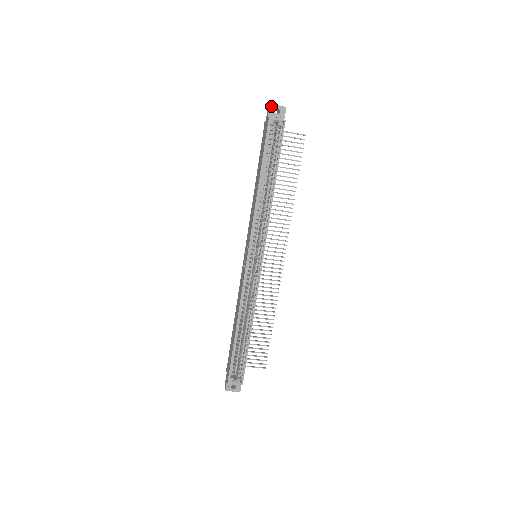
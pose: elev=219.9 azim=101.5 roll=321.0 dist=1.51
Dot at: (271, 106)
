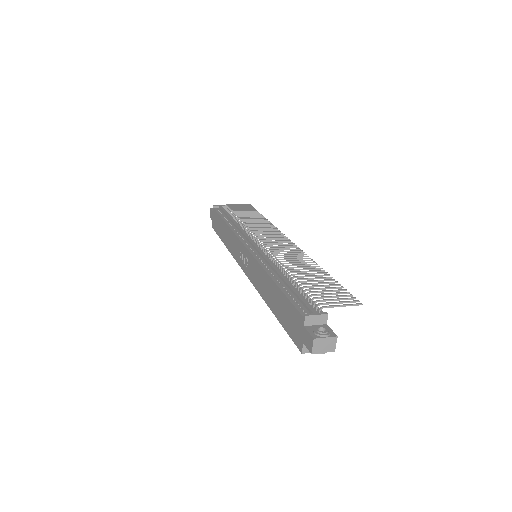
Dot at: (312, 352)
